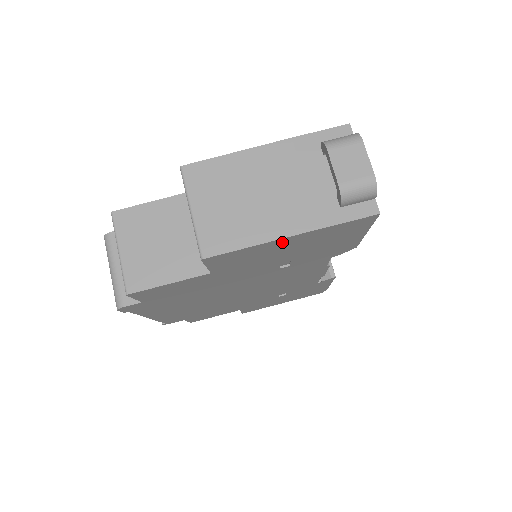
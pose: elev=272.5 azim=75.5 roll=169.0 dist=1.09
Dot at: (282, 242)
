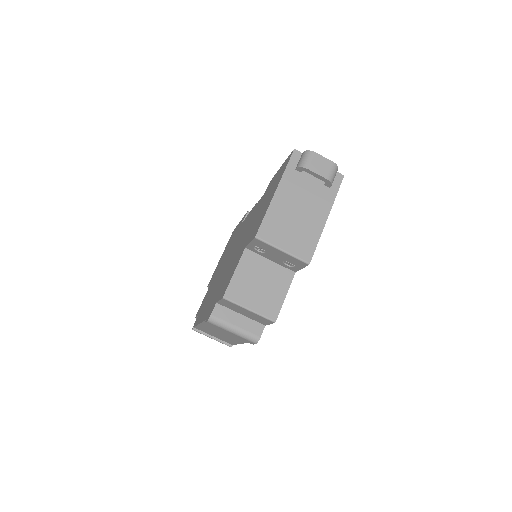
Dot at: occluded
